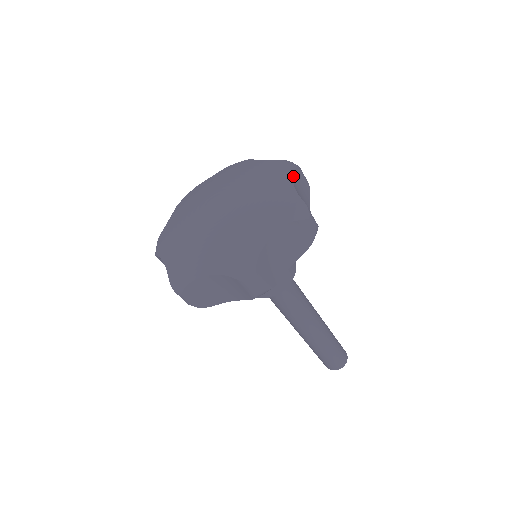
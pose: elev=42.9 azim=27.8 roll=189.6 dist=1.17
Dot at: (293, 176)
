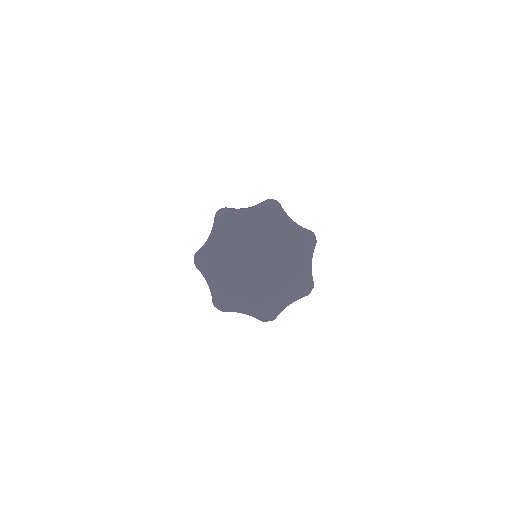
Dot at: occluded
